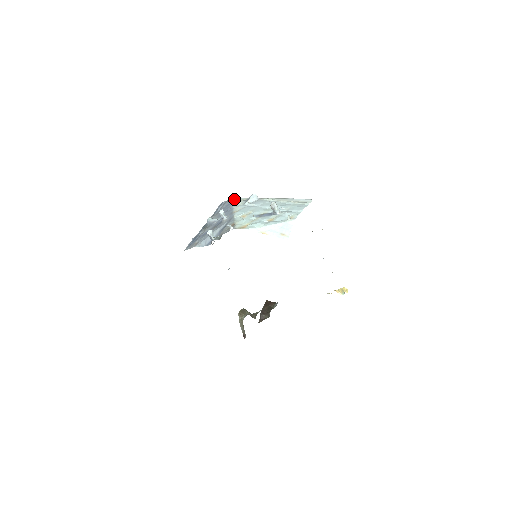
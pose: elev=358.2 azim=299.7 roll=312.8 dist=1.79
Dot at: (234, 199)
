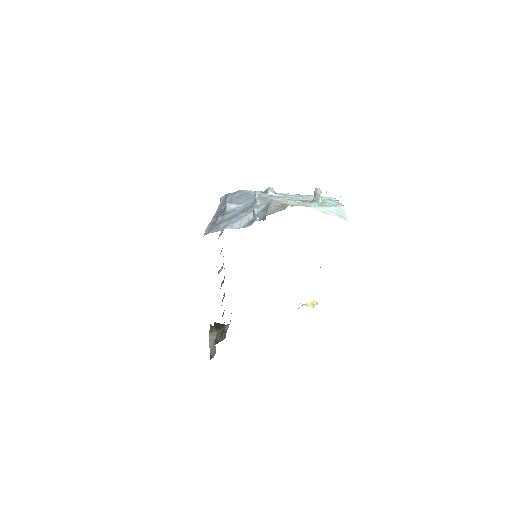
Dot at: (246, 190)
